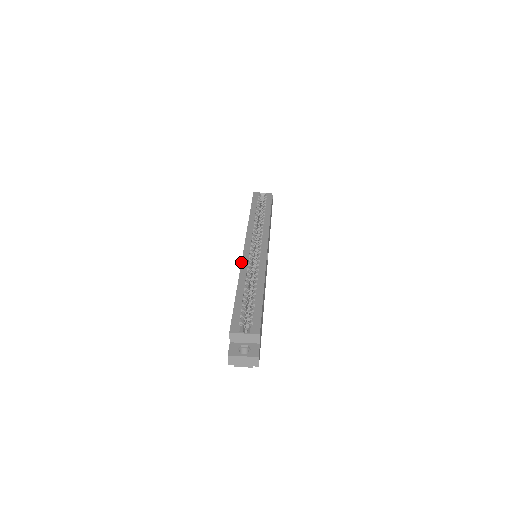
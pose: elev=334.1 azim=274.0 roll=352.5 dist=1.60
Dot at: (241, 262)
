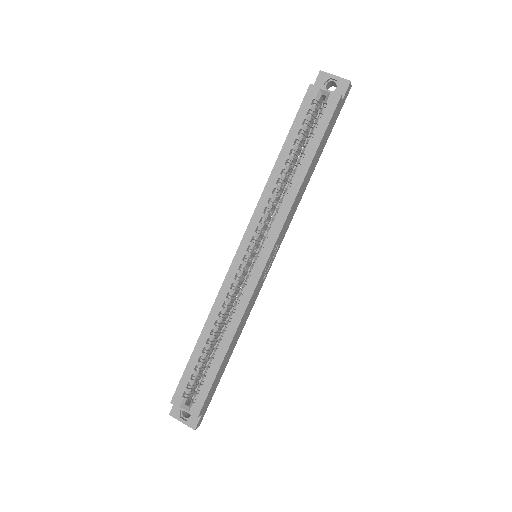
Dot at: occluded
